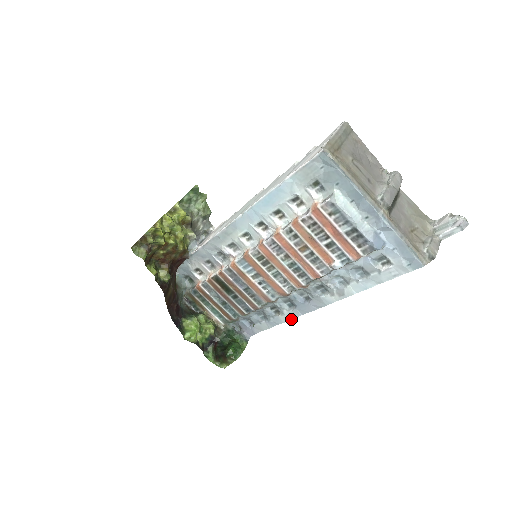
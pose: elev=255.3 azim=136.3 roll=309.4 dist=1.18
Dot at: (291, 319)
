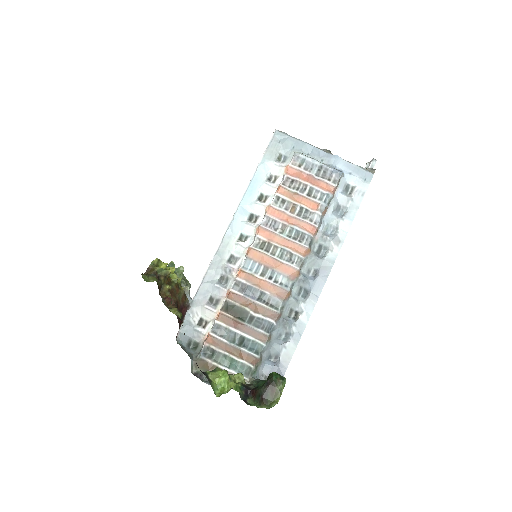
Dot at: occluded
